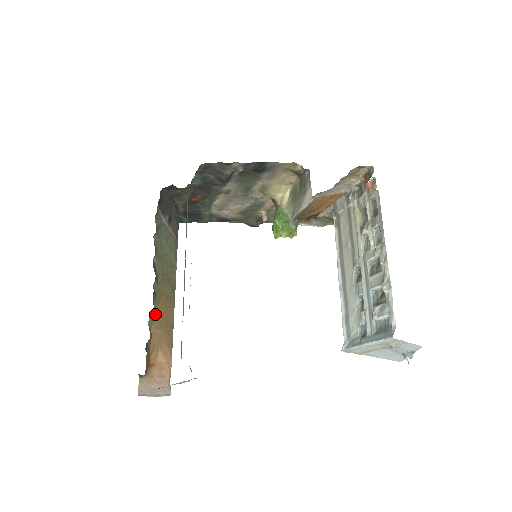
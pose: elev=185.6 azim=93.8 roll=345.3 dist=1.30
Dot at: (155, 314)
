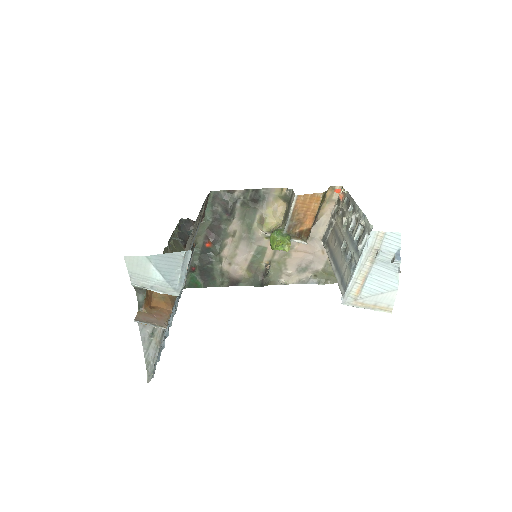
Dot at: occluded
